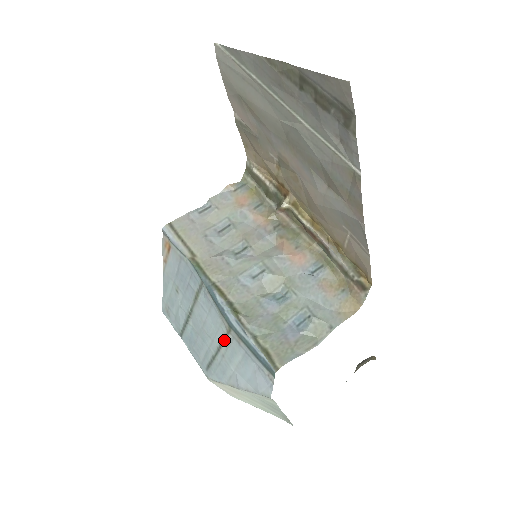
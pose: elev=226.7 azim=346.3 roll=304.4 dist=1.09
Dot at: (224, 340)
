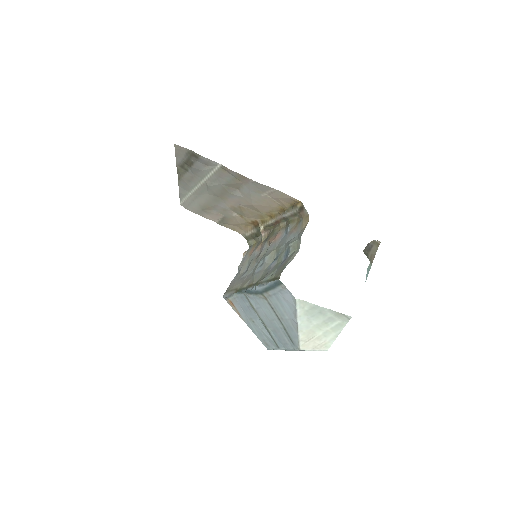
Dot at: (272, 308)
